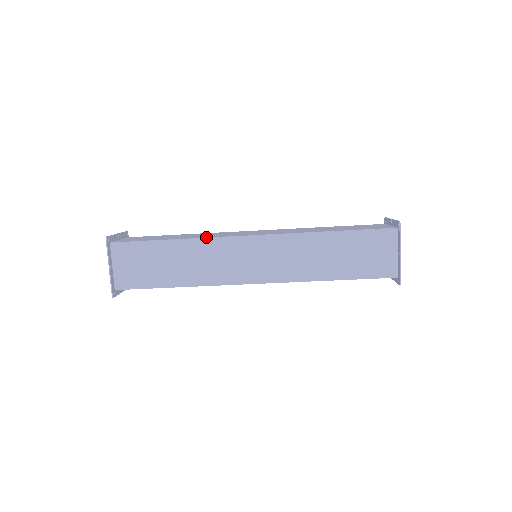
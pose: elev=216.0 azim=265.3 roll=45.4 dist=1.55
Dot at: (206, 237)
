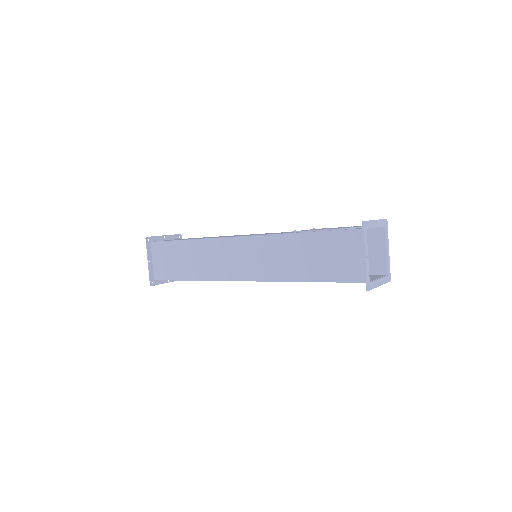
Dot at: (212, 280)
